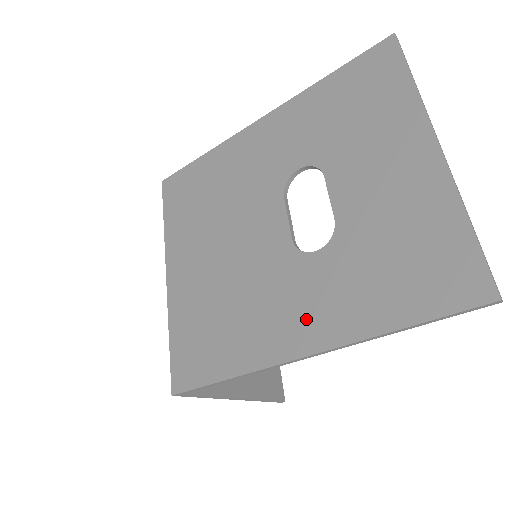
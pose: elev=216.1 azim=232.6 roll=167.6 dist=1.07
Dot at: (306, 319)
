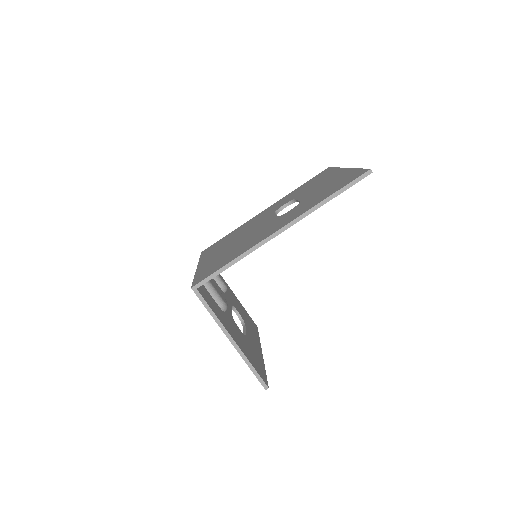
Dot at: (283, 222)
